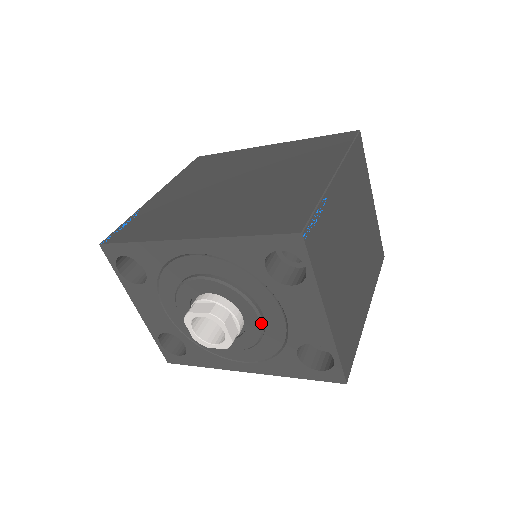
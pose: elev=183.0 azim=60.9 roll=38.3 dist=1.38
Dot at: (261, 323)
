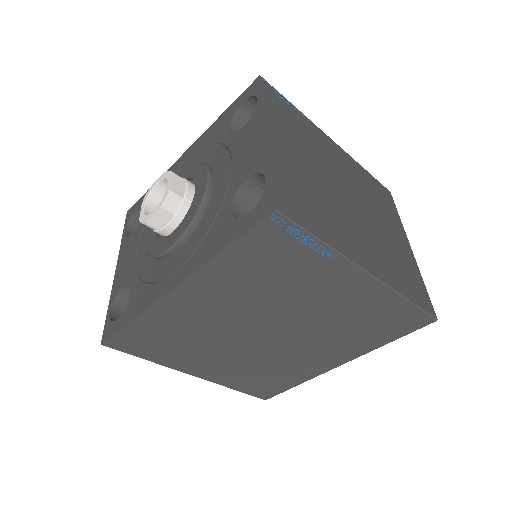
Dot at: (208, 183)
